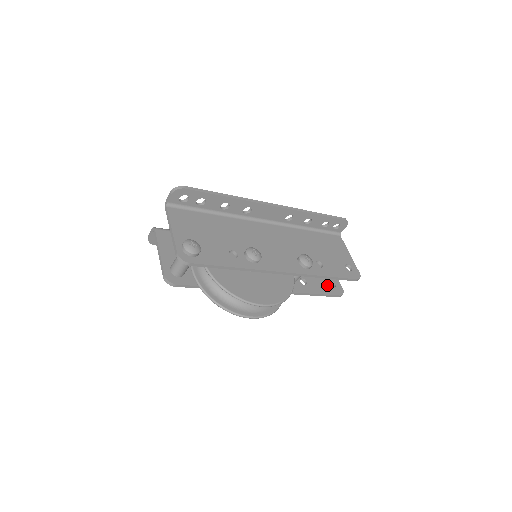
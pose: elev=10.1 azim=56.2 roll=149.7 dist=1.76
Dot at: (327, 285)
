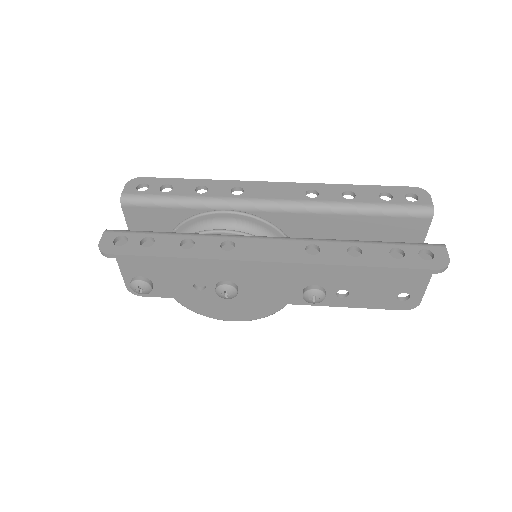
Dot at: occluded
